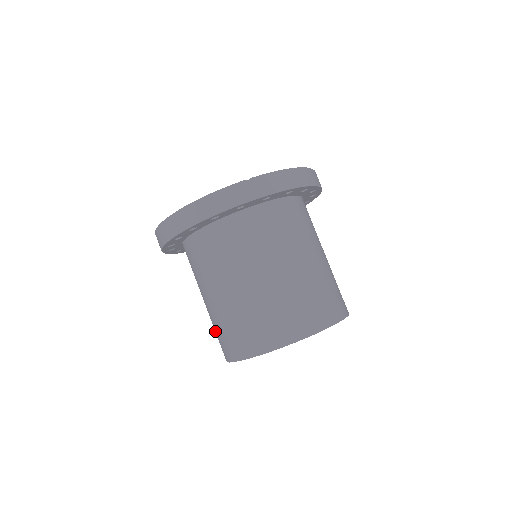
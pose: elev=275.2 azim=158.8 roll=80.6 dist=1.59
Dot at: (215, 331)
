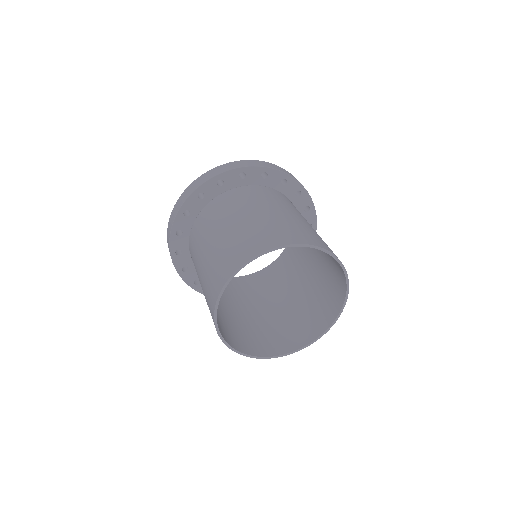
Dot at: (212, 272)
